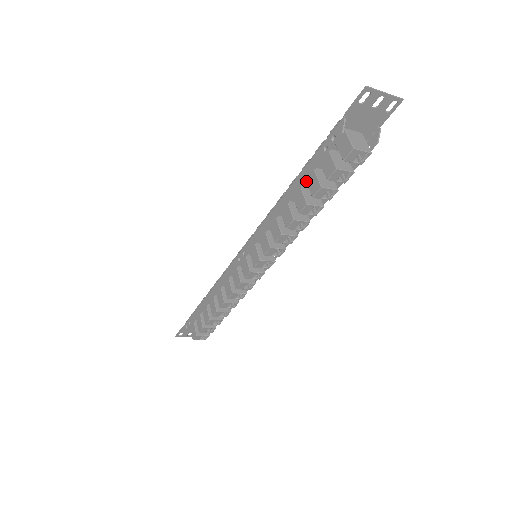
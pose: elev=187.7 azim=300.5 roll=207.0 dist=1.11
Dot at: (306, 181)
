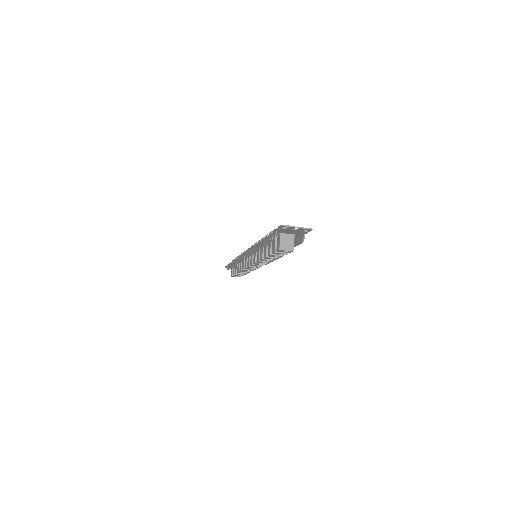
Dot at: occluded
